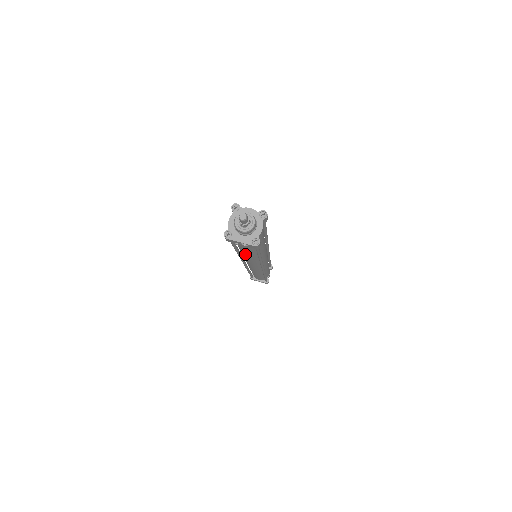
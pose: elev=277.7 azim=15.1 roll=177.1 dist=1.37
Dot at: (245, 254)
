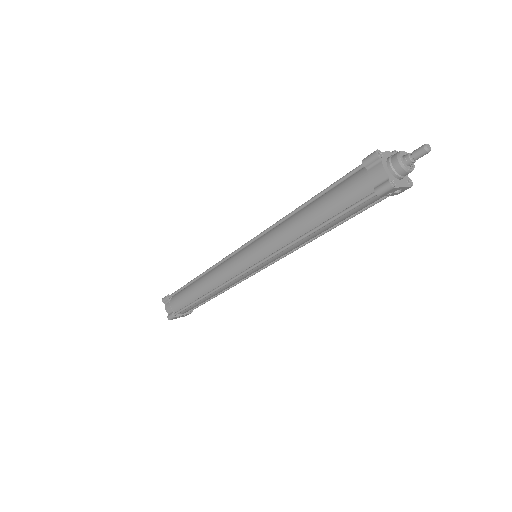
Dot at: (321, 231)
